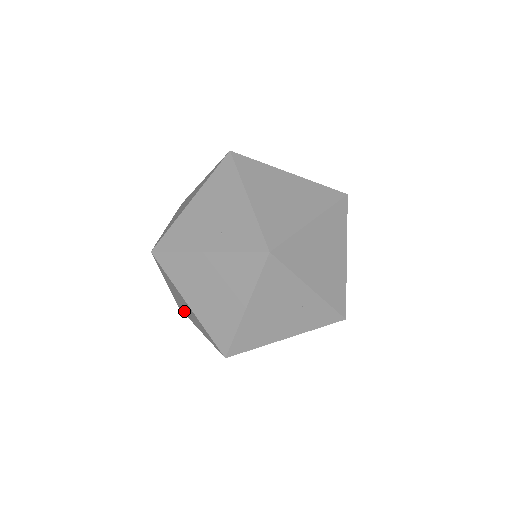
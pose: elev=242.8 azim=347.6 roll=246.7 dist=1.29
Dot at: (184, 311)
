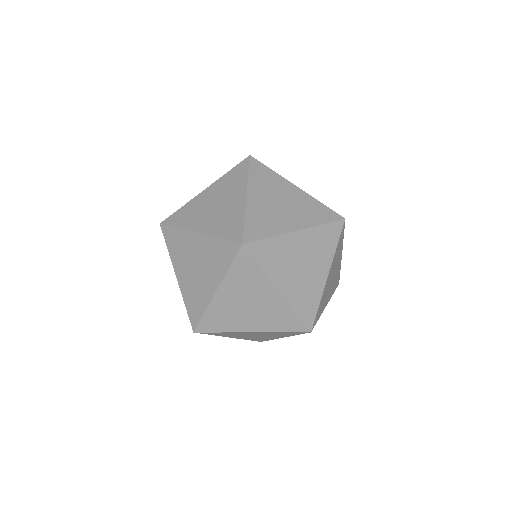
Dot at: occluded
